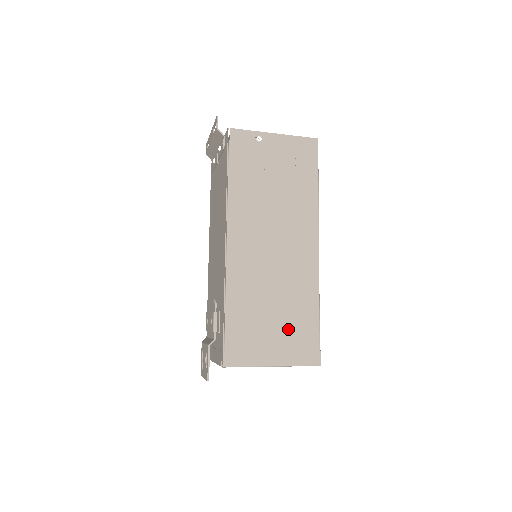
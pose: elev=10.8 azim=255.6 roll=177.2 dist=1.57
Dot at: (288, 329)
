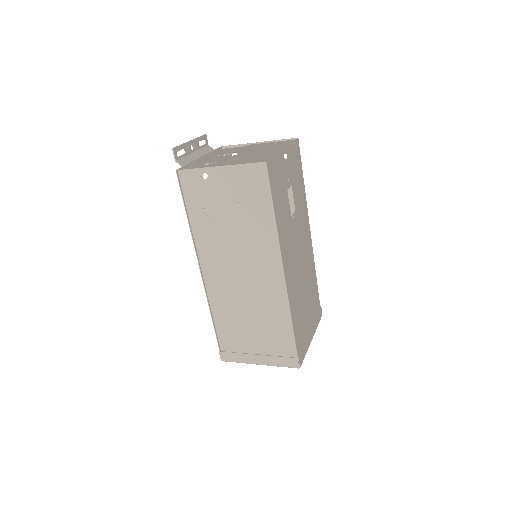
Dot at: (267, 340)
